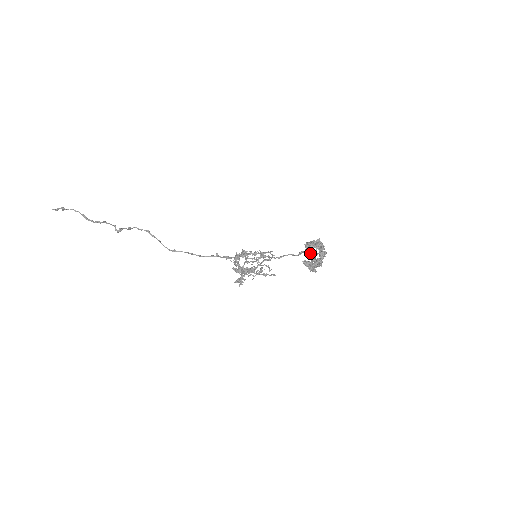
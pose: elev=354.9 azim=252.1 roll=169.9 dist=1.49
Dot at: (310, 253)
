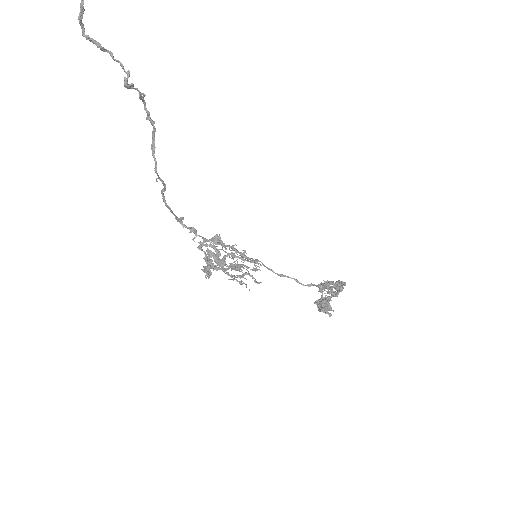
Dot at: (319, 291)
